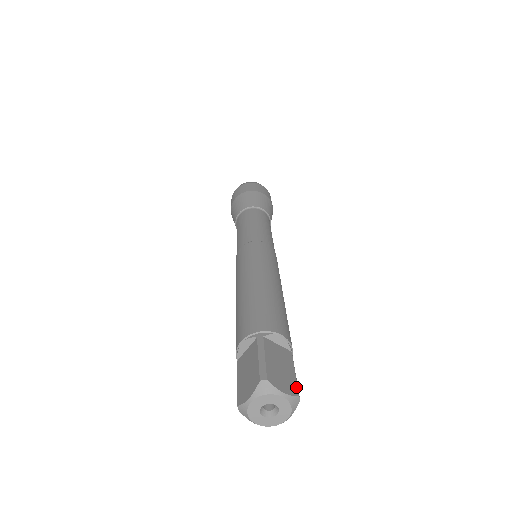
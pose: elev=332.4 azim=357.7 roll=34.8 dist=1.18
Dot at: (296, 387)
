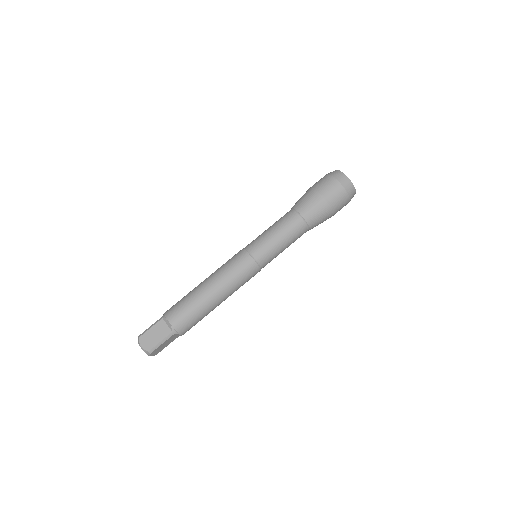
Dot at: (152, 348)
